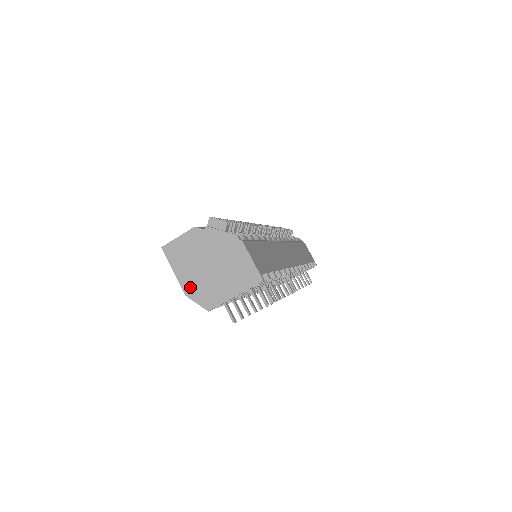
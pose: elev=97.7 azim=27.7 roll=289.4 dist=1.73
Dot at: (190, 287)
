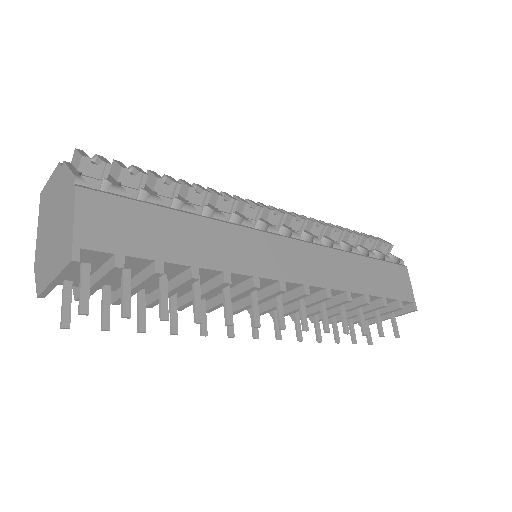
Dot at: (38, 255)
